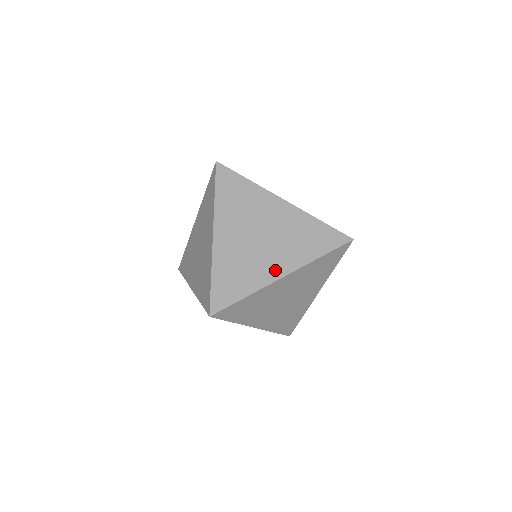
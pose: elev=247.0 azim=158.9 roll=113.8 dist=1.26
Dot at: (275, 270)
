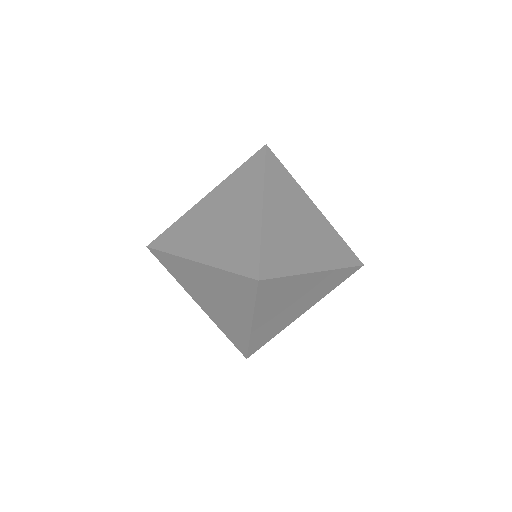
Dot at: (312, 262)
